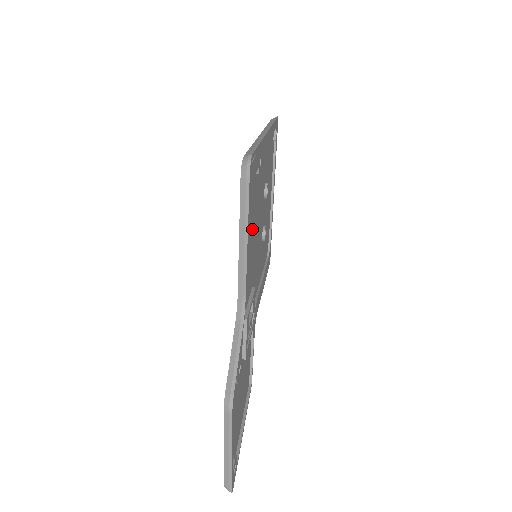
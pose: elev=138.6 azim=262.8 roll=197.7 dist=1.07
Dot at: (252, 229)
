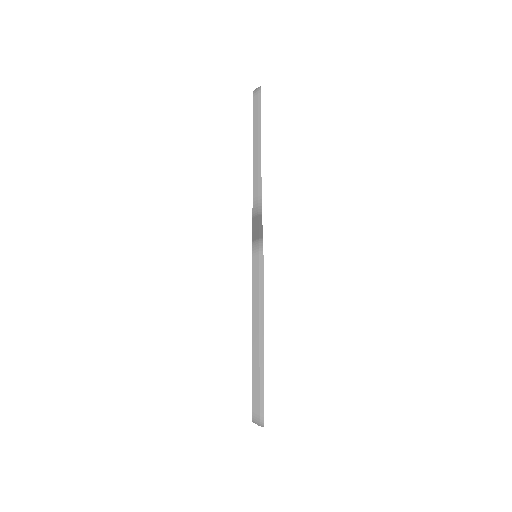
Dot at: occluded
